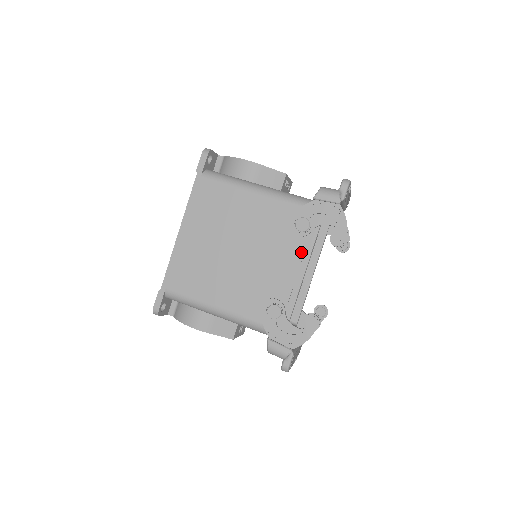
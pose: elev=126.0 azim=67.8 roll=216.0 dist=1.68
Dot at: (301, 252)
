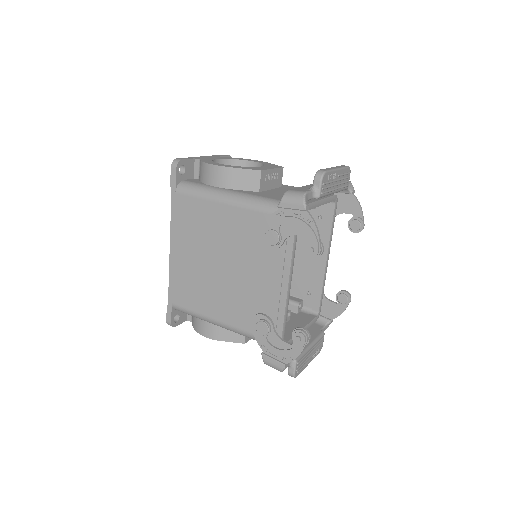
Dot at: (280, 263)
